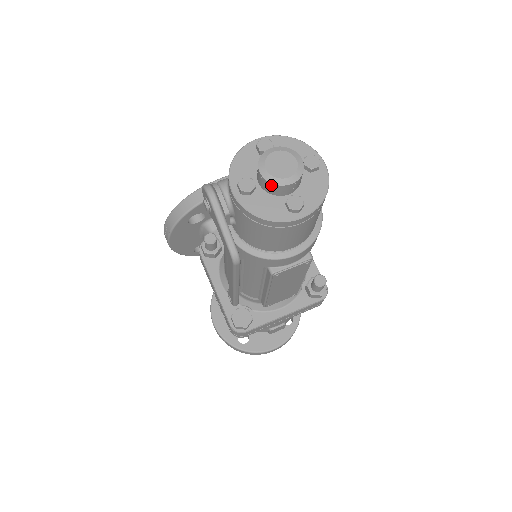
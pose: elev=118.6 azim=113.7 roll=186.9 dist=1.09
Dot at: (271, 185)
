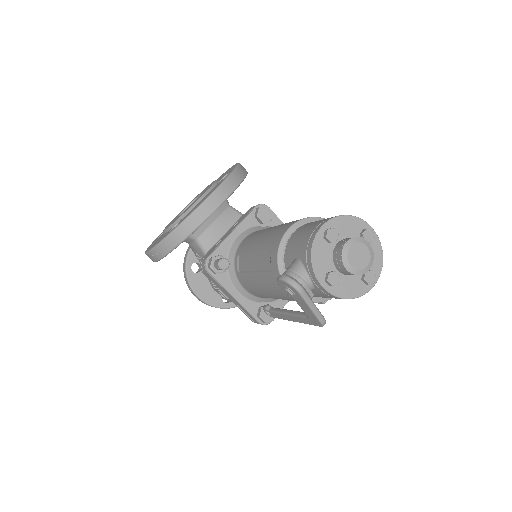
Dot at: occluded
